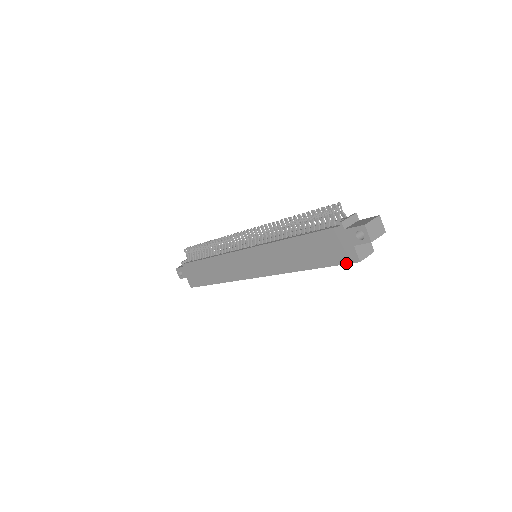
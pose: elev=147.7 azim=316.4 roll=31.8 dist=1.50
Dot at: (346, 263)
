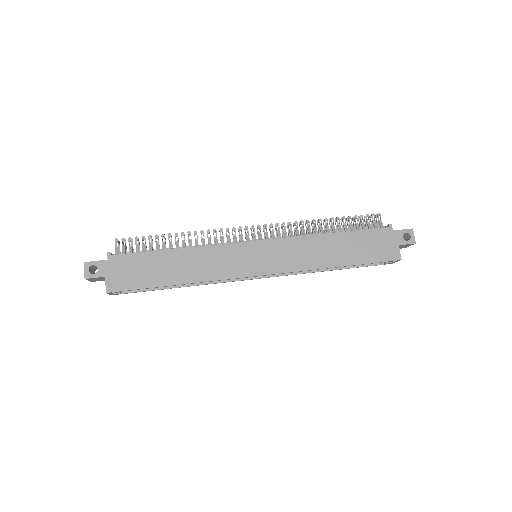
Dot at: (387, 260)
